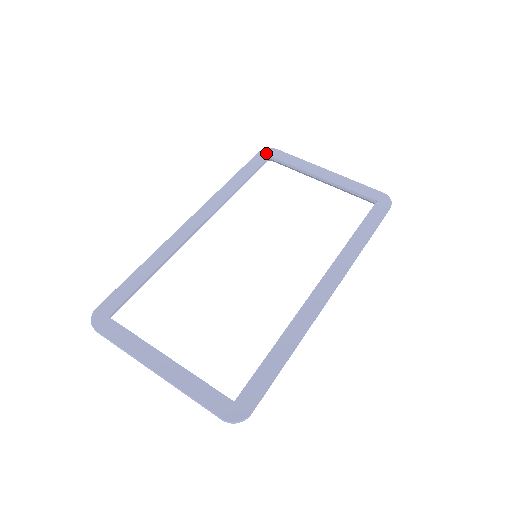
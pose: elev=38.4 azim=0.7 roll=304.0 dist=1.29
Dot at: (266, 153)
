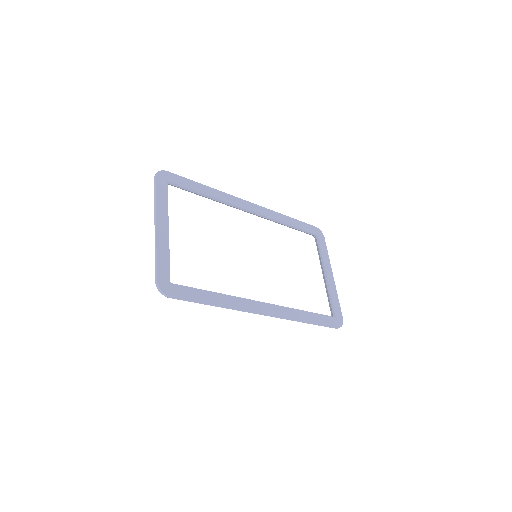
Dot at: (318, 232)
